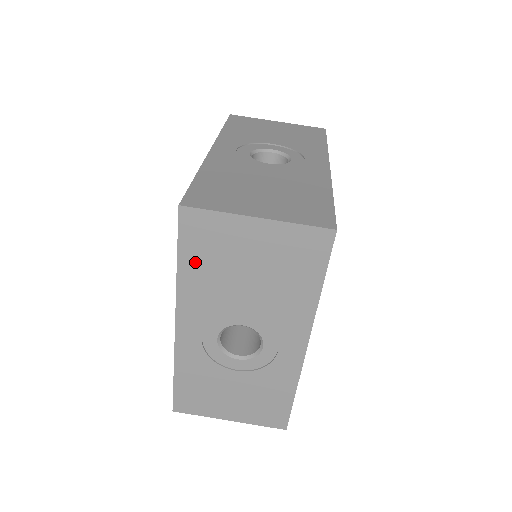
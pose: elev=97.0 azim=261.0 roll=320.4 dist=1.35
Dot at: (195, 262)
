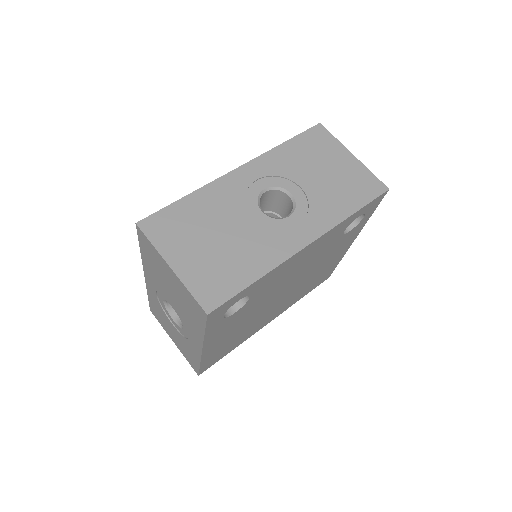
Dot at: (147, 257)
